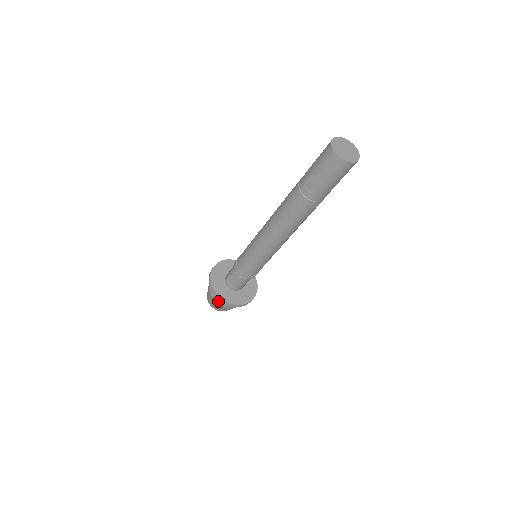
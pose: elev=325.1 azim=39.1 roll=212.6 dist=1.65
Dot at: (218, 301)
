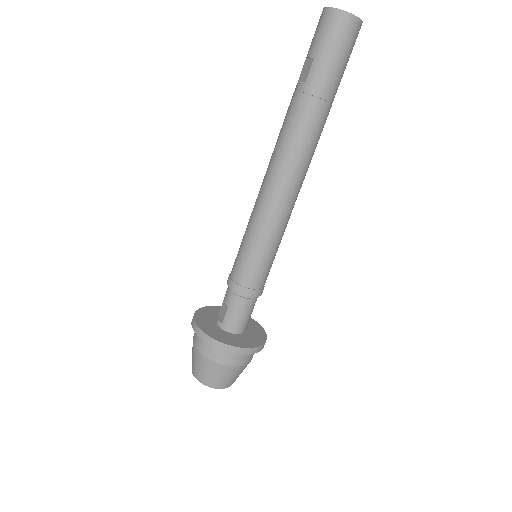
Dot at: (197, 344)
